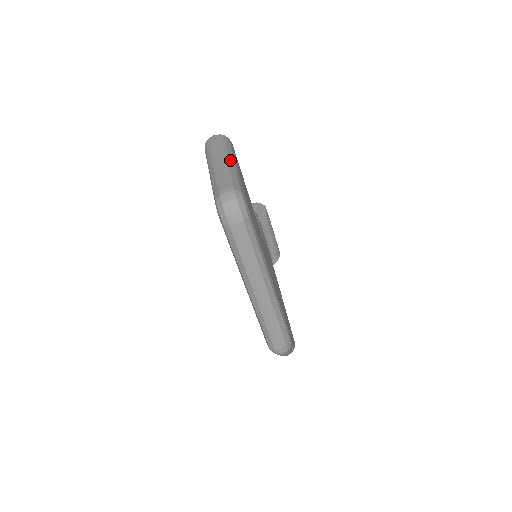
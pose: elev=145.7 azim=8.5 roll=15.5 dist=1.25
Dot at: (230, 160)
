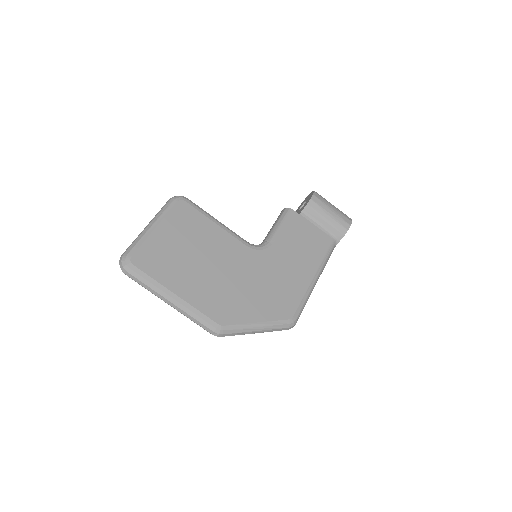
Dot at: (149, 226)
